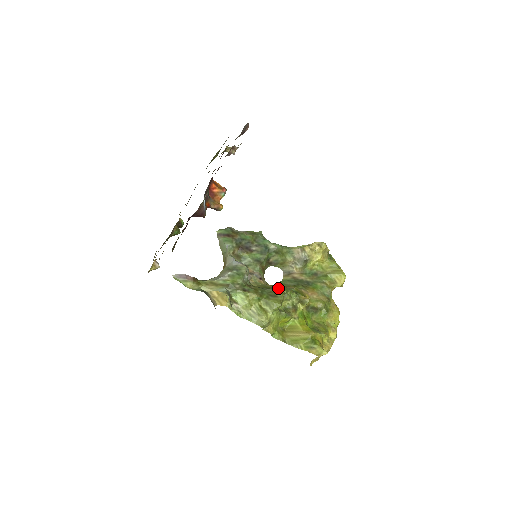
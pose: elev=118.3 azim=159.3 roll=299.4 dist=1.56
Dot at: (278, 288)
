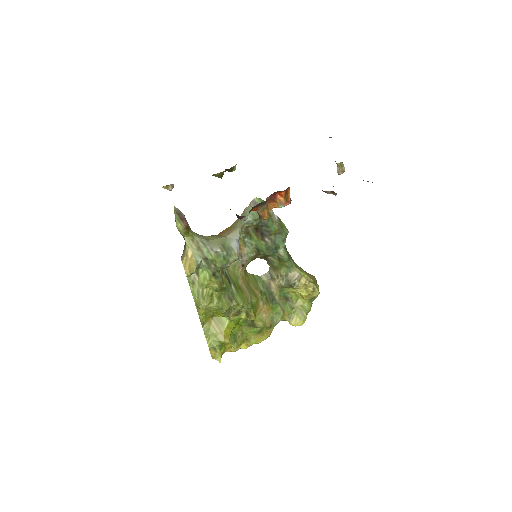
Dot at: (242, 293)
